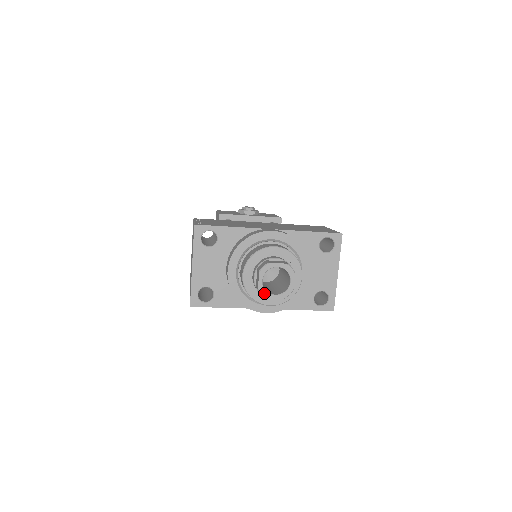
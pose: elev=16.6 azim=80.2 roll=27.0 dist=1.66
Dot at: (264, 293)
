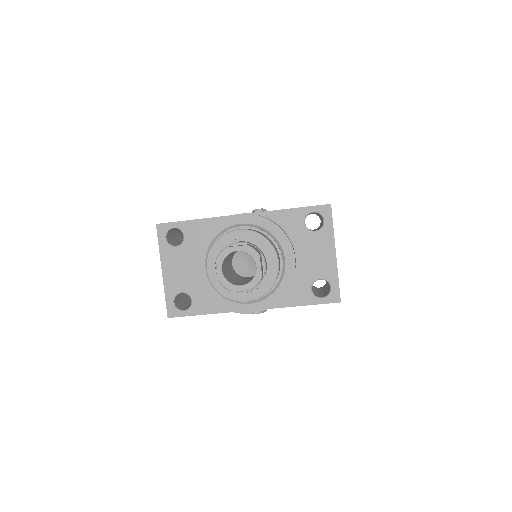
Dot at: (227, 285)
